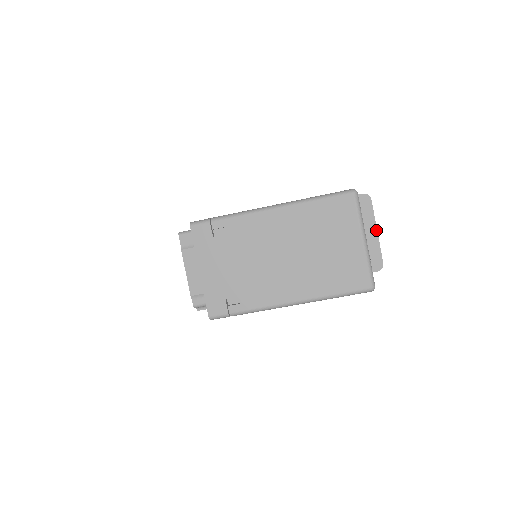
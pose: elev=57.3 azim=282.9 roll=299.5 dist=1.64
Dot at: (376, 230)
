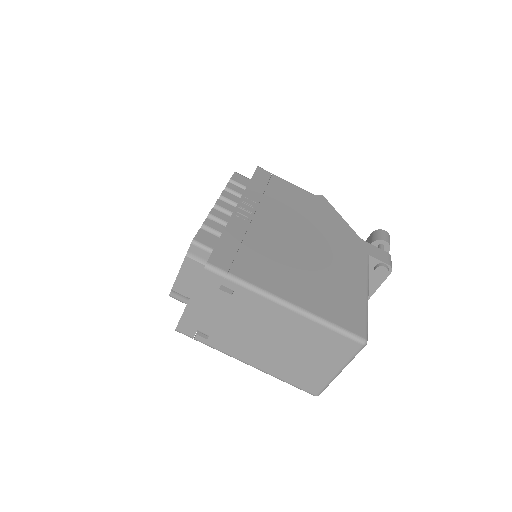
Dot at: (372, 294)
